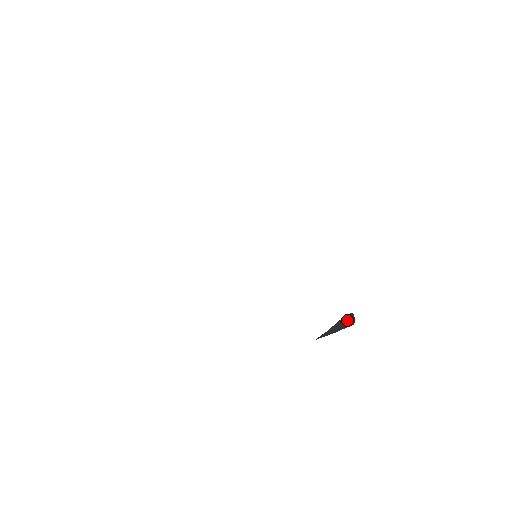
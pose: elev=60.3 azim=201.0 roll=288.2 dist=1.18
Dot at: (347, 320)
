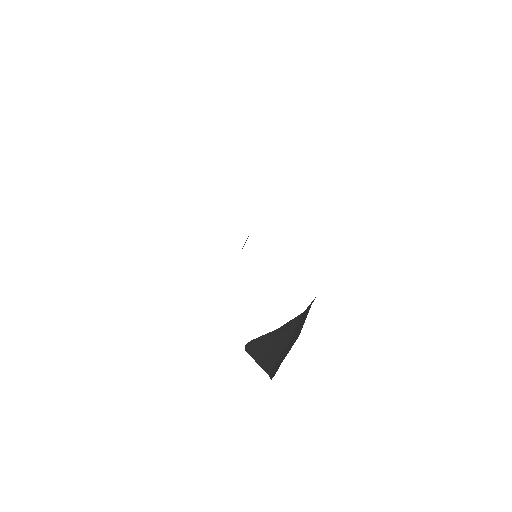
Dot at: (262, 343)
